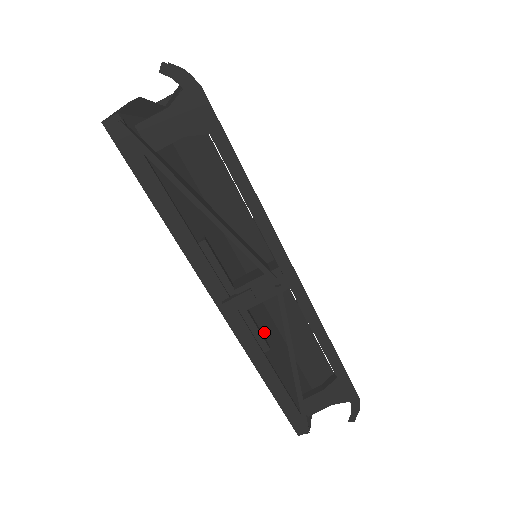
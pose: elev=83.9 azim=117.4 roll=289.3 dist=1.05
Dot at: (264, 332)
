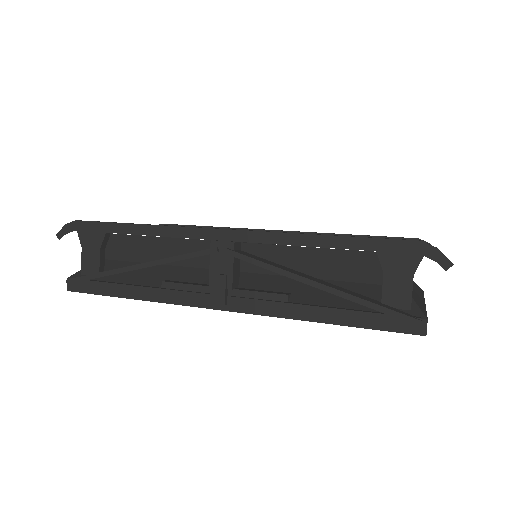
Dot at: (278, 290)
